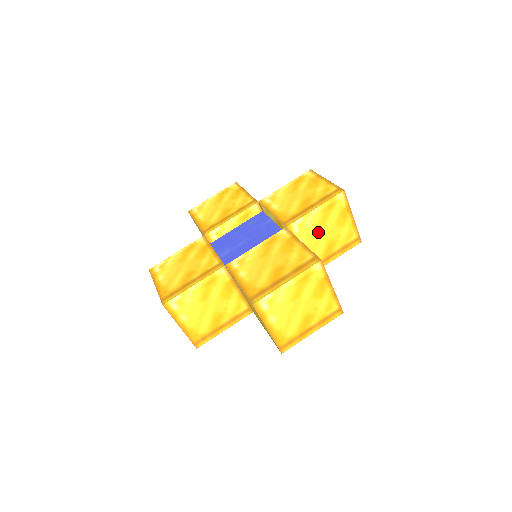
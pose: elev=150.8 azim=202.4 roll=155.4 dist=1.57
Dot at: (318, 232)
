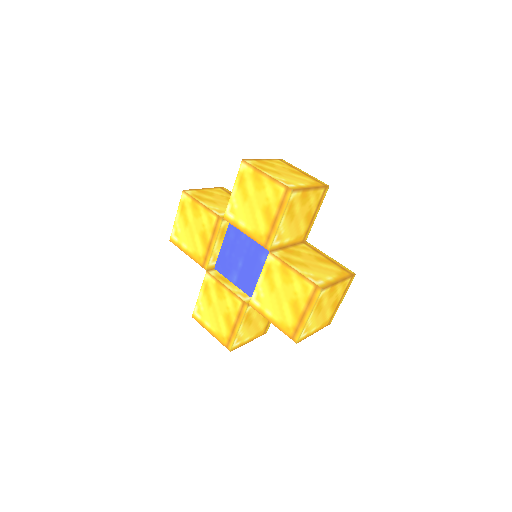
Dot at: (293, 224)
